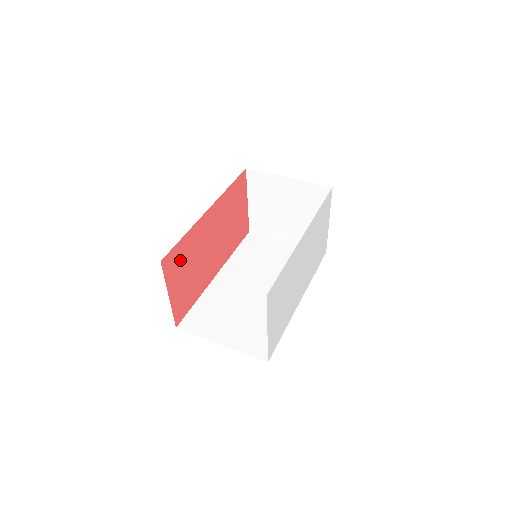
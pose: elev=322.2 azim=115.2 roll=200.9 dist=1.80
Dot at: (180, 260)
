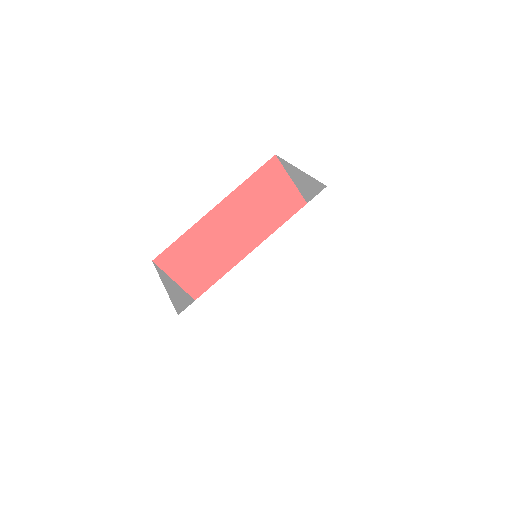
Dot at: (184, 256)
